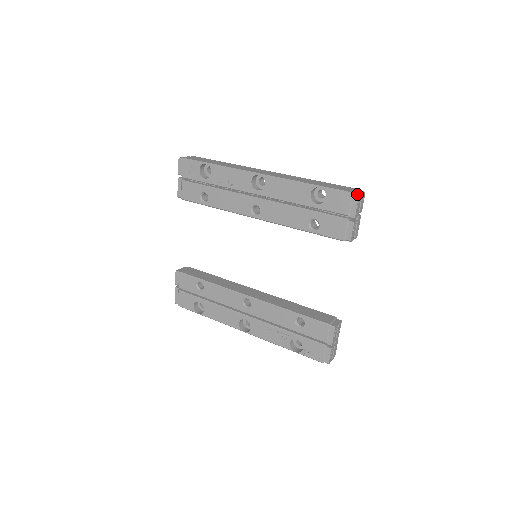
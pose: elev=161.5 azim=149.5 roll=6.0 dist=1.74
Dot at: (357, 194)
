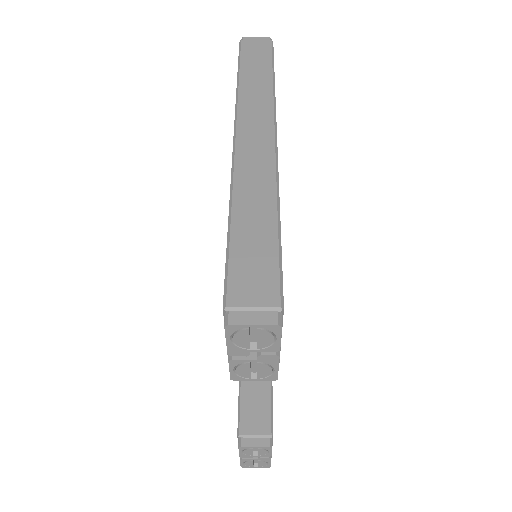
Dot at: (227, 319)
